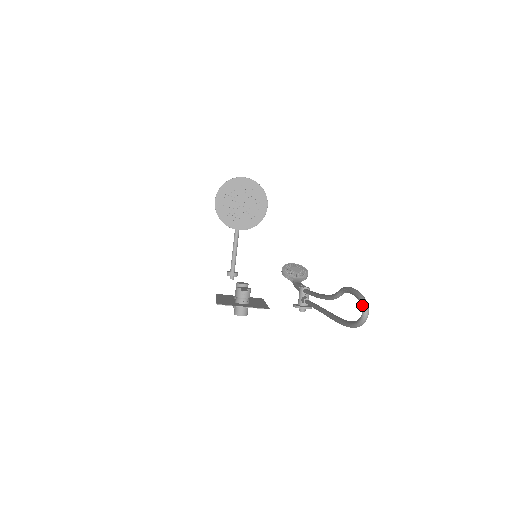
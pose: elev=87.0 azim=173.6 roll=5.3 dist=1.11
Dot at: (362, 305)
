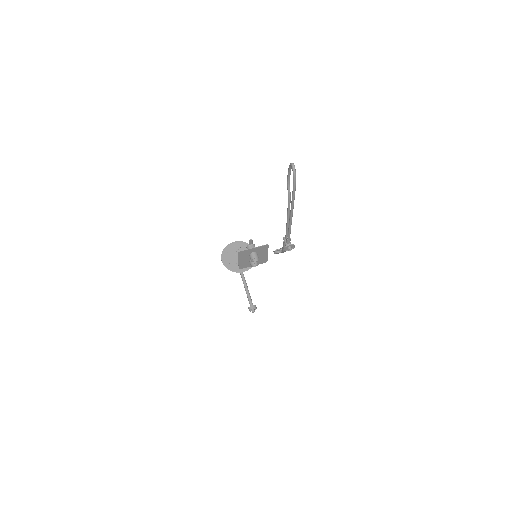
Dot at: (290, 164)
